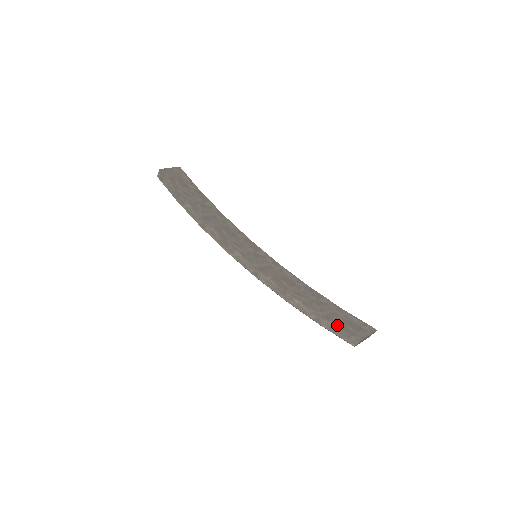
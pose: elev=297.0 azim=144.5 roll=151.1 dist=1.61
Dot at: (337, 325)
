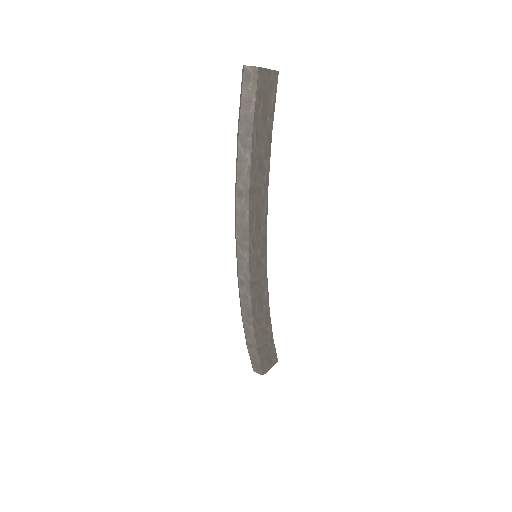
Dot at: (260, 359)
